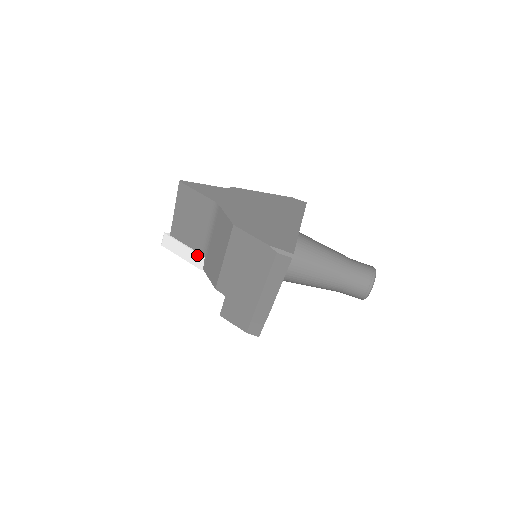
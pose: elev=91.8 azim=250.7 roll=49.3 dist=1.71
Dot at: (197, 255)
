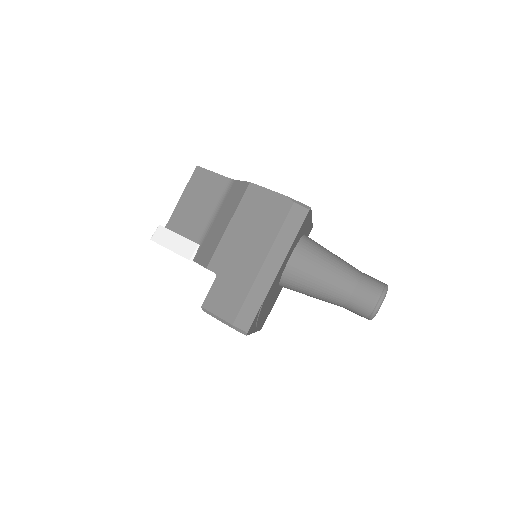
Dot at: (191, 243)
